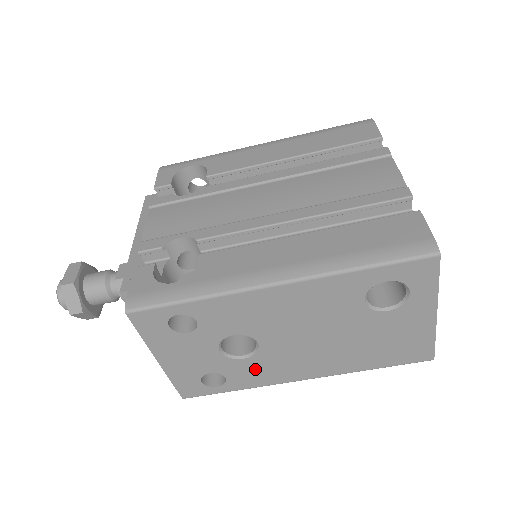
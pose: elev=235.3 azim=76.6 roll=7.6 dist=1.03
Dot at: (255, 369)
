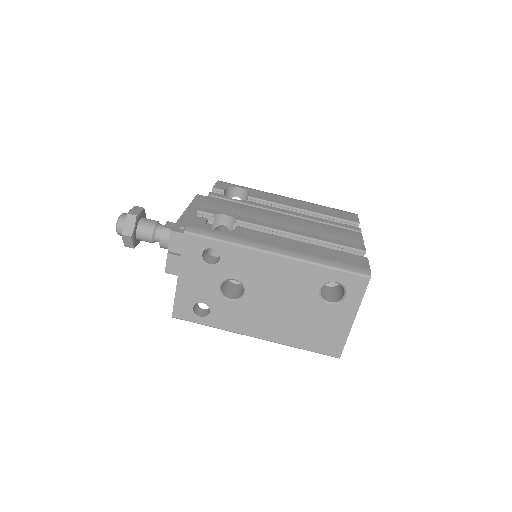
Dot at: (232, 313)
